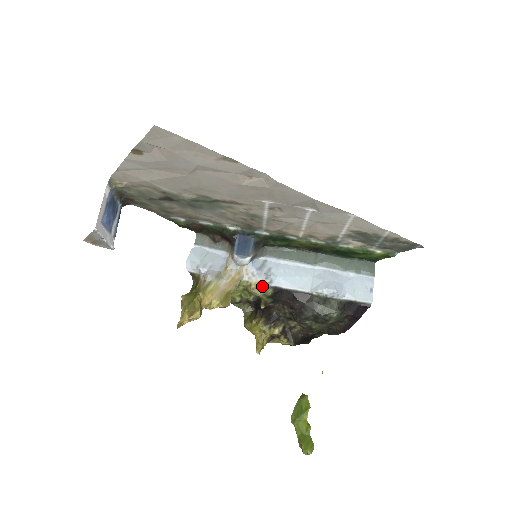
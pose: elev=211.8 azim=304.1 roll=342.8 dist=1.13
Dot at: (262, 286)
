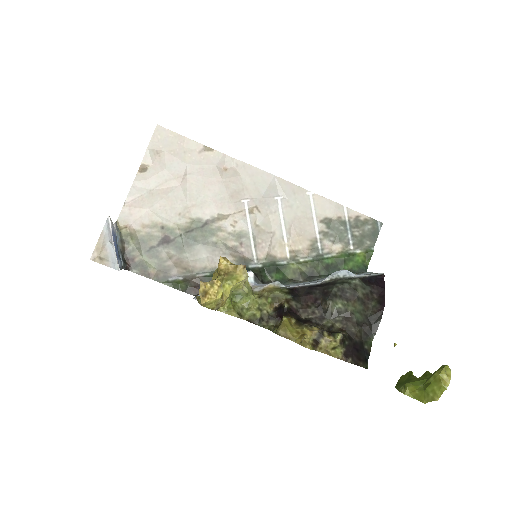
Dot at: (275, 288)
